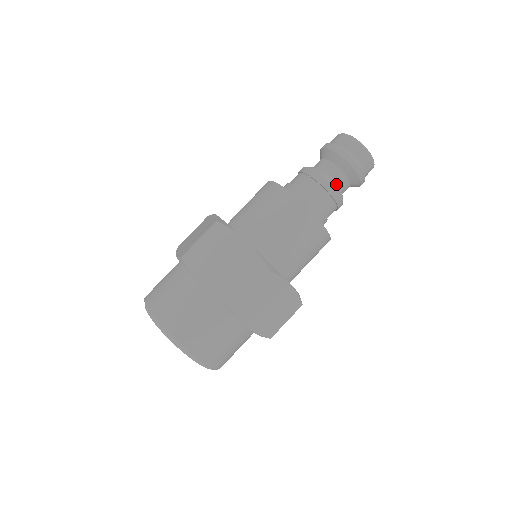
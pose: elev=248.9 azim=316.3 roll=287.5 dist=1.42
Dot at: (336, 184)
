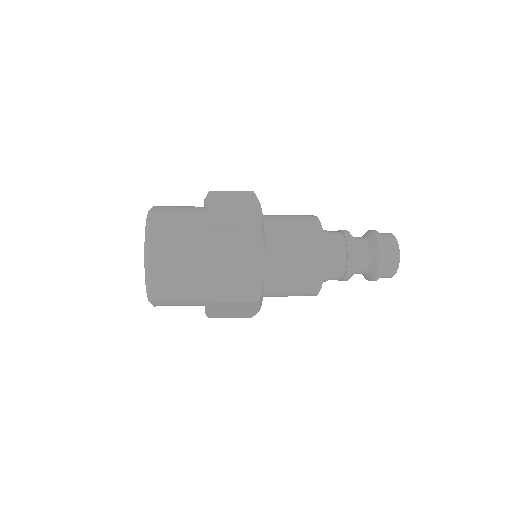
Dot at: (357, 251)
